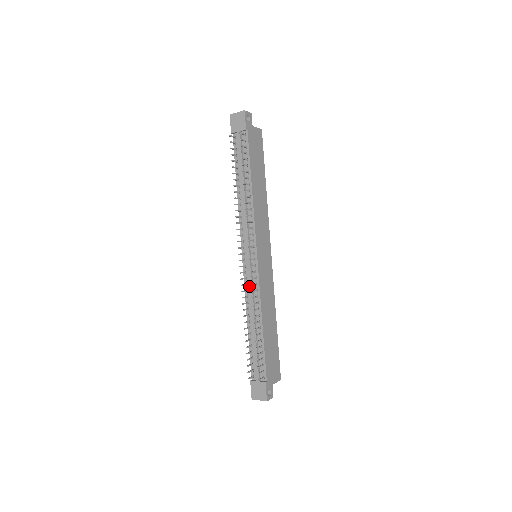
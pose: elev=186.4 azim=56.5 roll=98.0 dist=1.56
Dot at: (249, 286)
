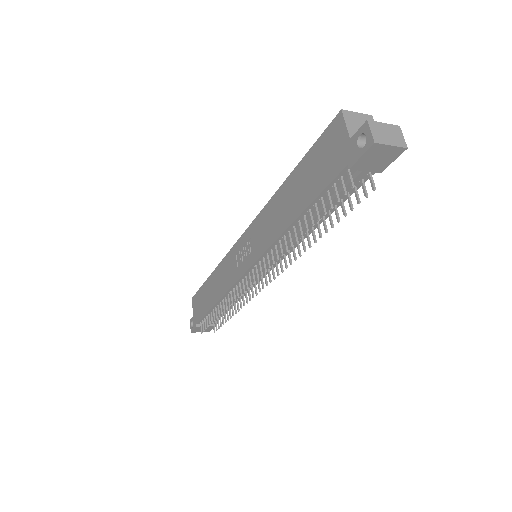
Dot at: (242, 290)
